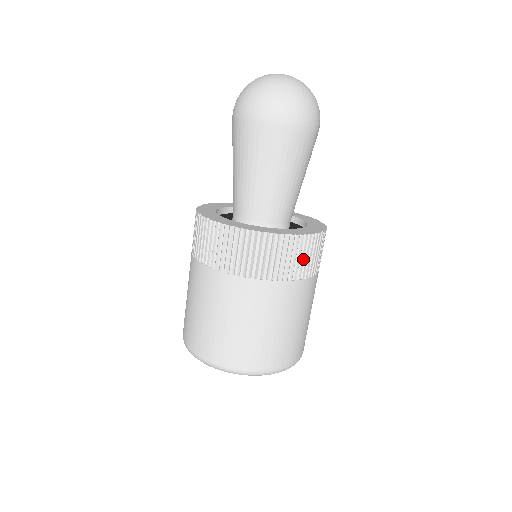
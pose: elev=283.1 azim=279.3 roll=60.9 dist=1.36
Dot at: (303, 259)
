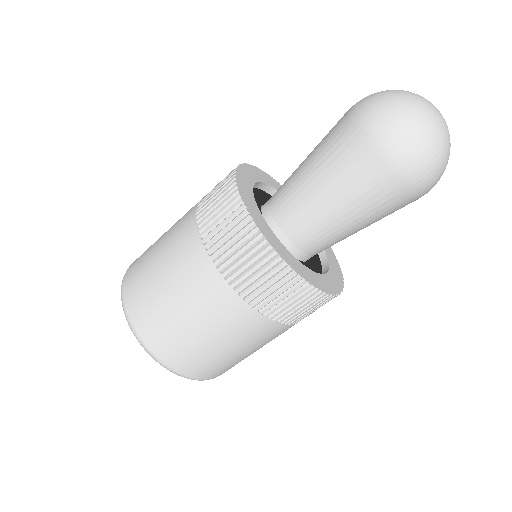
Dot at: (295, 307)
